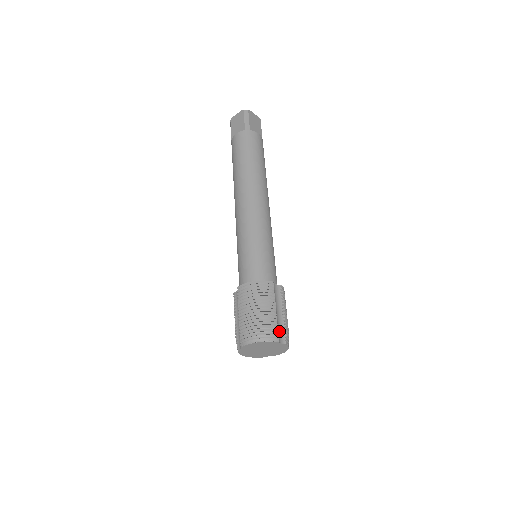
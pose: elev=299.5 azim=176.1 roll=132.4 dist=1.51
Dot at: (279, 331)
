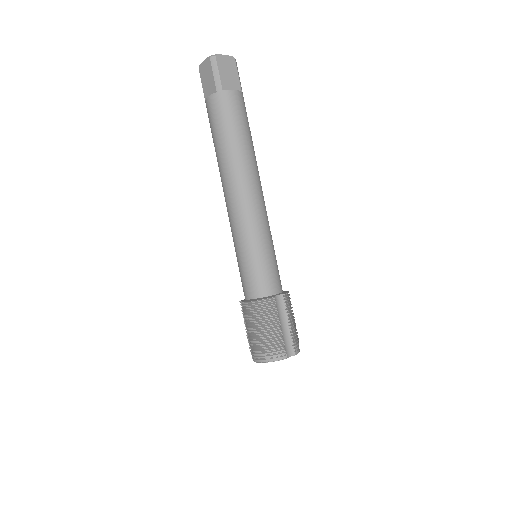
Dot at: (286, 345)
